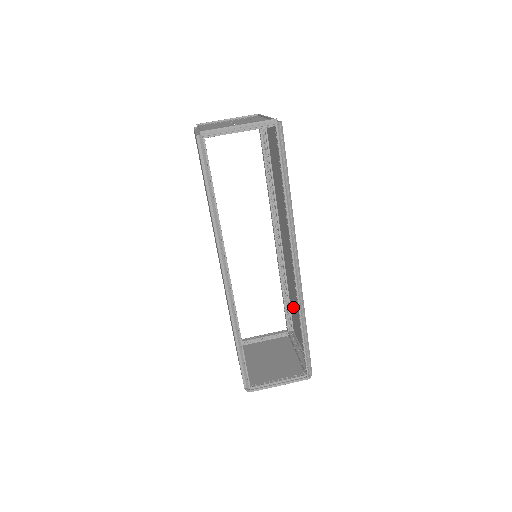
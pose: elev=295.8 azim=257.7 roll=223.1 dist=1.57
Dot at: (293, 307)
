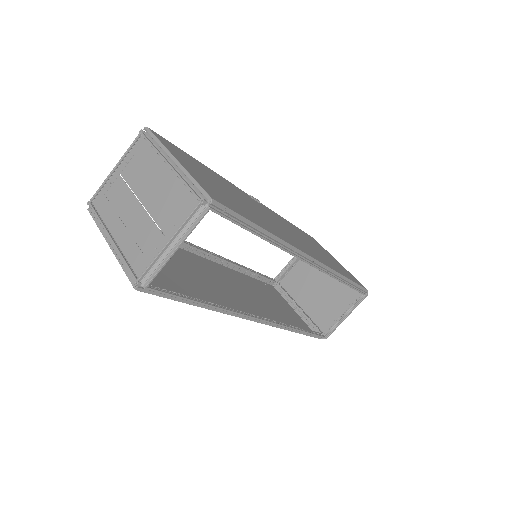
Dot at: occluded
